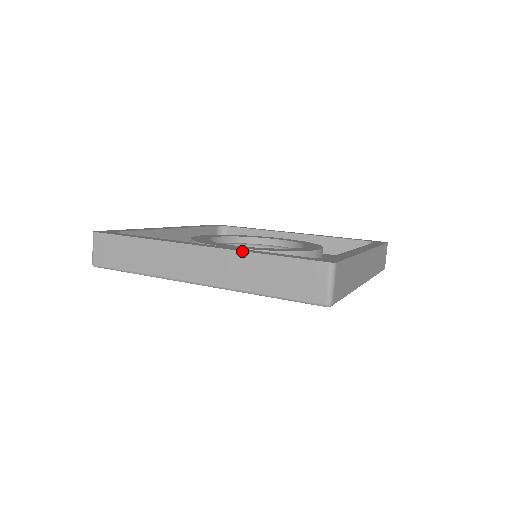
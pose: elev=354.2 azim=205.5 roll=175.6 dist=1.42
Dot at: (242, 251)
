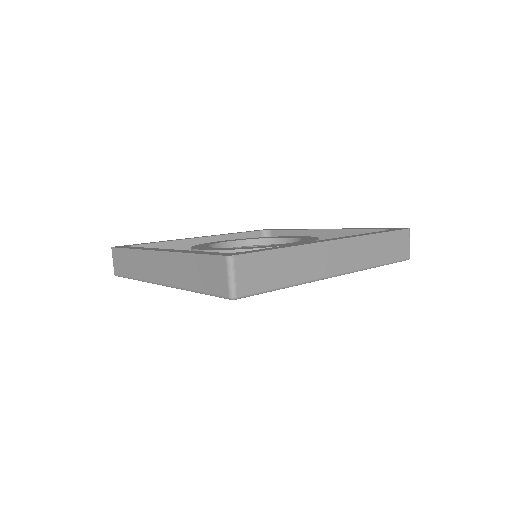
Dot at: (178, 252)
